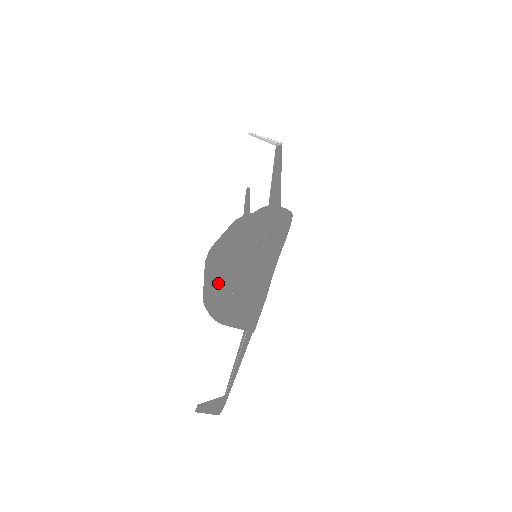
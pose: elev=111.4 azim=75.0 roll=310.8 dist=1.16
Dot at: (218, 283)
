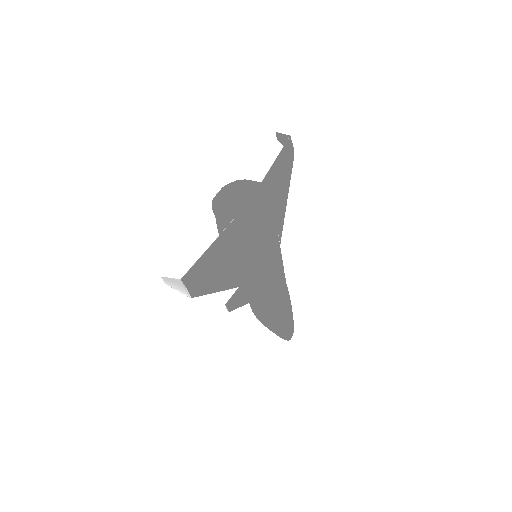
Dot at: (228, 192)
